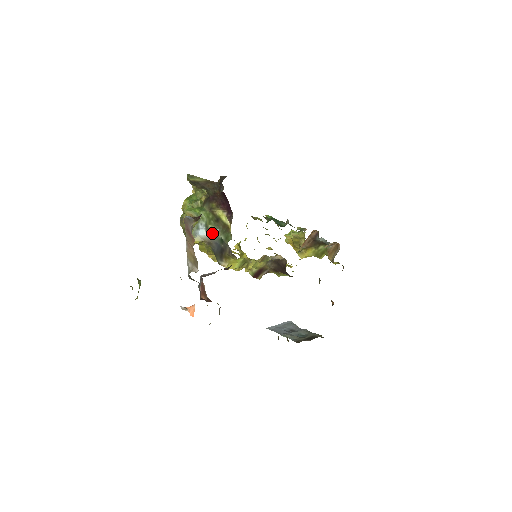
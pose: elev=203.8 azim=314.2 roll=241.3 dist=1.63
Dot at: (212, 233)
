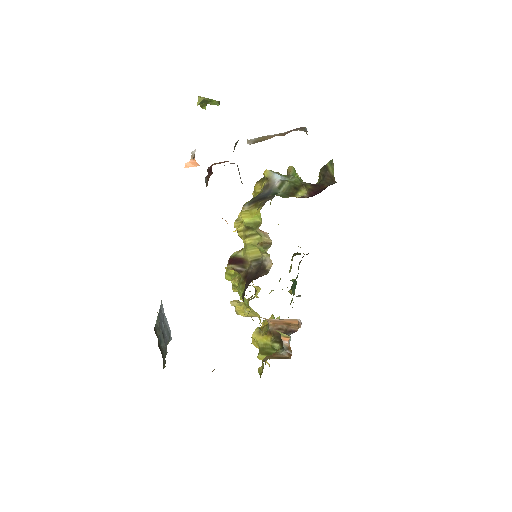
Dot at: (281, 185)
